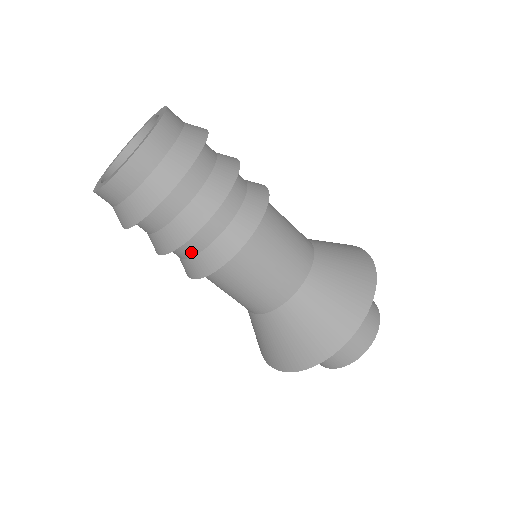
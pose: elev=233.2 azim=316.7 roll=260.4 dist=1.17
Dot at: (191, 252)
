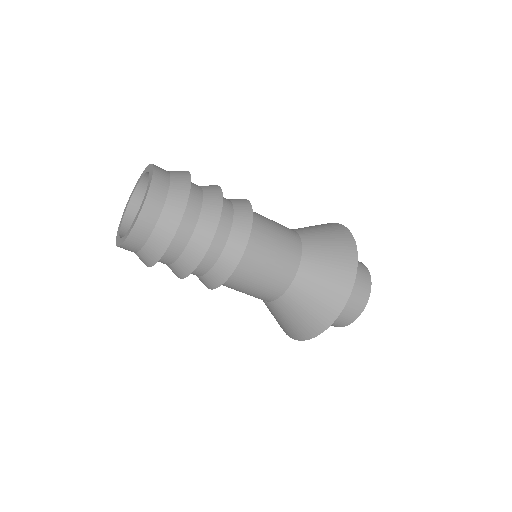
Dot at: (214, 257)
